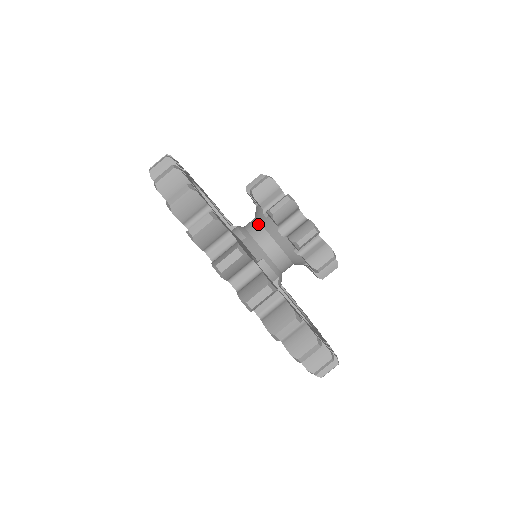
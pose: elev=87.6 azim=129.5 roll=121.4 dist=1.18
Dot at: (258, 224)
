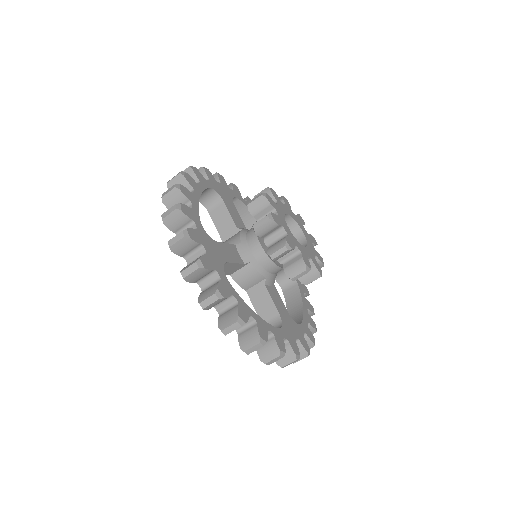
Dot at: (254, 232)
